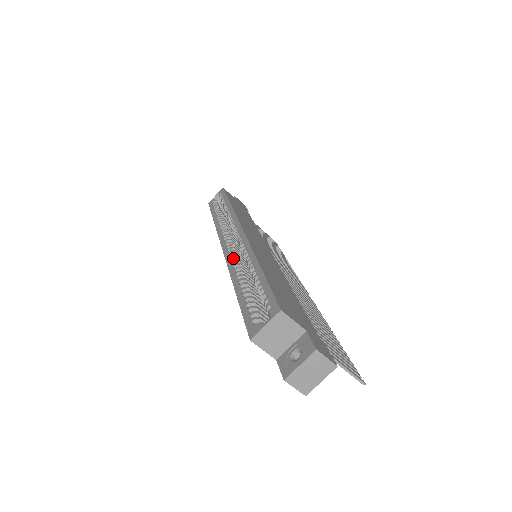
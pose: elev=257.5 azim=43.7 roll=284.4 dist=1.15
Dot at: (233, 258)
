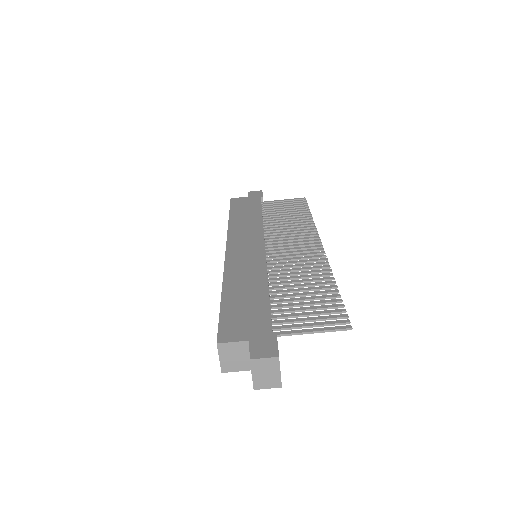
Dot at: occluded
